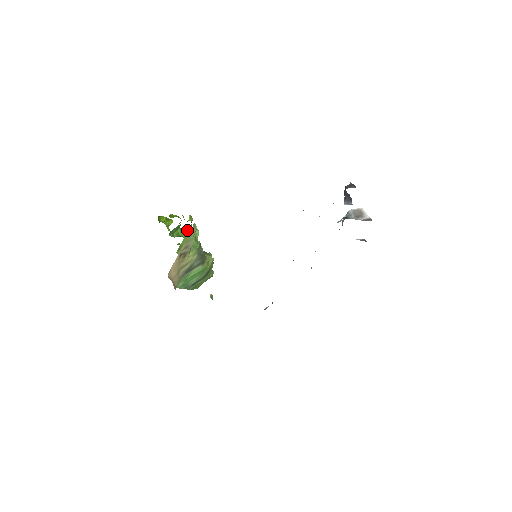
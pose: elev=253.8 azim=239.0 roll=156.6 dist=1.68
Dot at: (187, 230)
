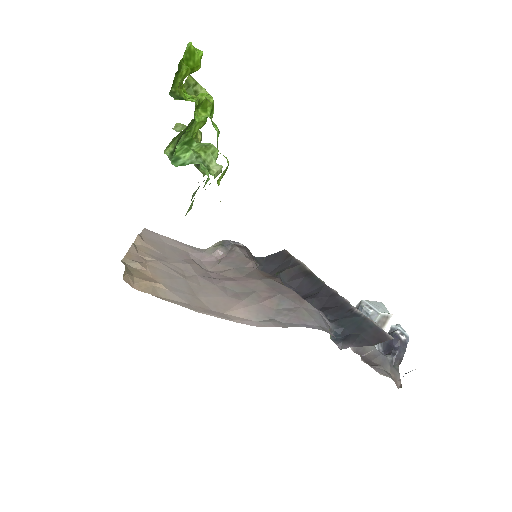
Dot at: occluded
